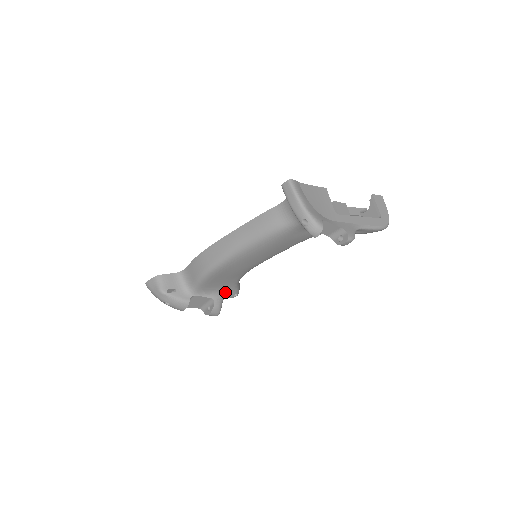
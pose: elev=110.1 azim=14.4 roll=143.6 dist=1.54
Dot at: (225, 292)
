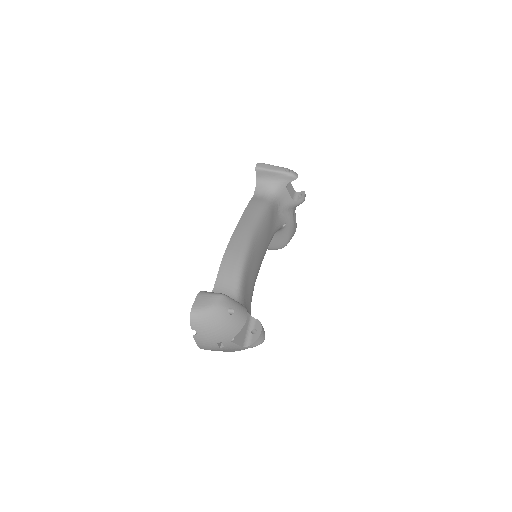
Dot at: occluded
